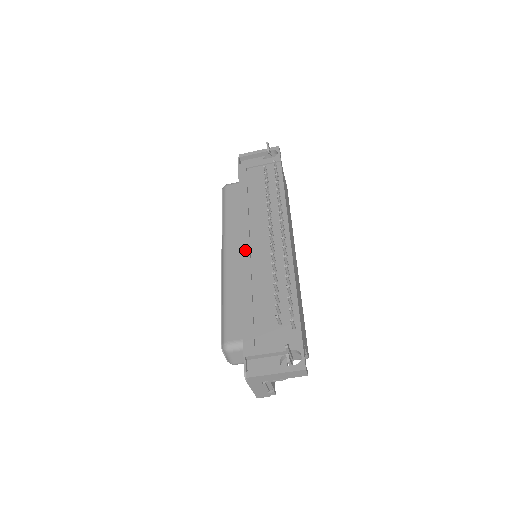
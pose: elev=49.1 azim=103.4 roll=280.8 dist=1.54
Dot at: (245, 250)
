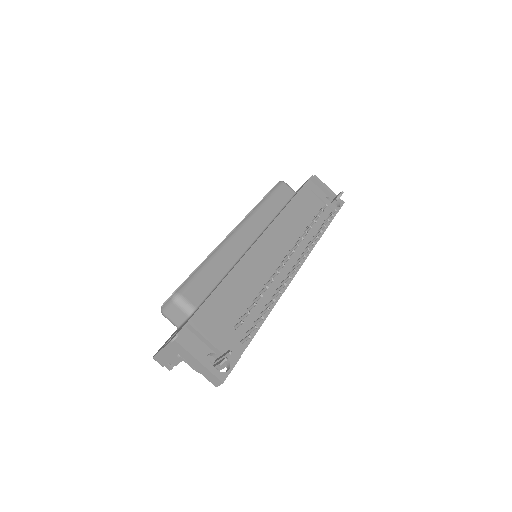
Dot at: (259, 245)
